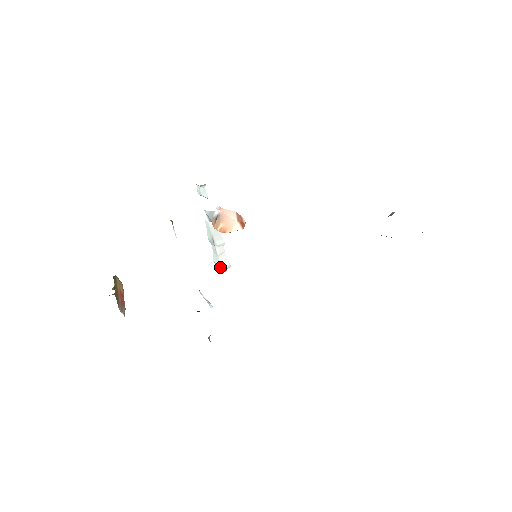
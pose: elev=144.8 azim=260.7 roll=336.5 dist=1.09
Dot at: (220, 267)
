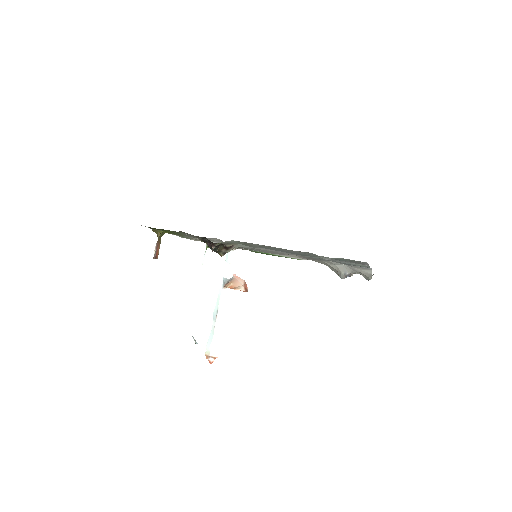
Dot at: (209, 353)
